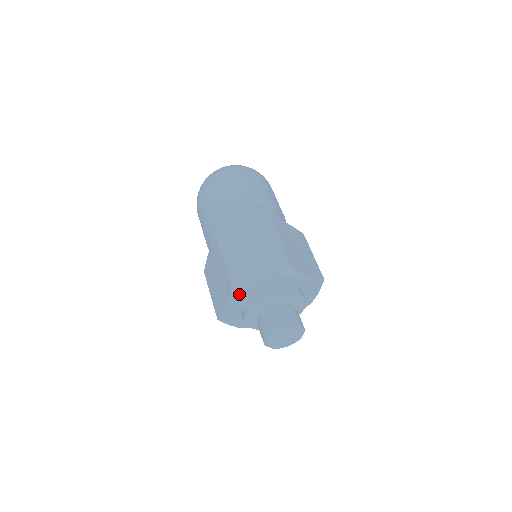
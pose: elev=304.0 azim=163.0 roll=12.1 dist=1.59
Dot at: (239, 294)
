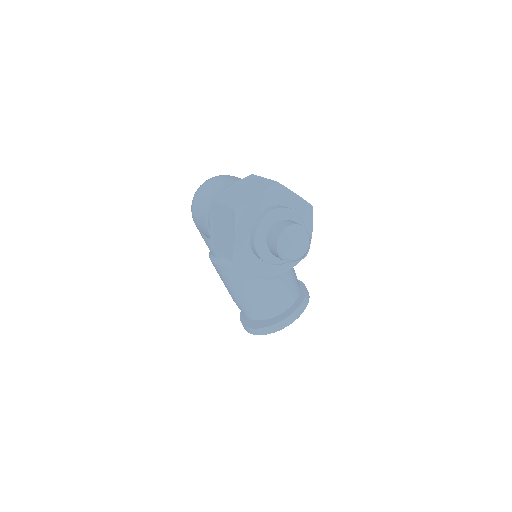
Dot at: (242, 215)
